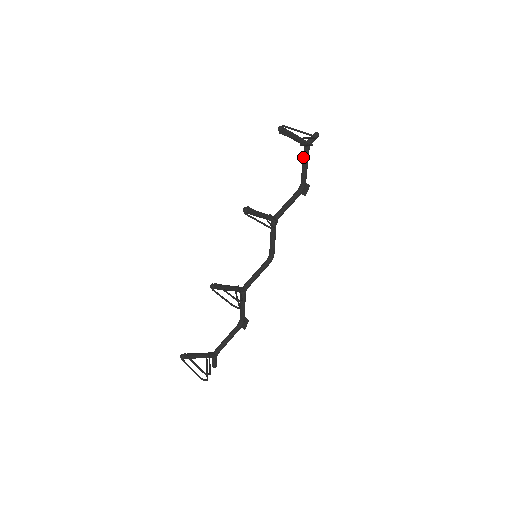
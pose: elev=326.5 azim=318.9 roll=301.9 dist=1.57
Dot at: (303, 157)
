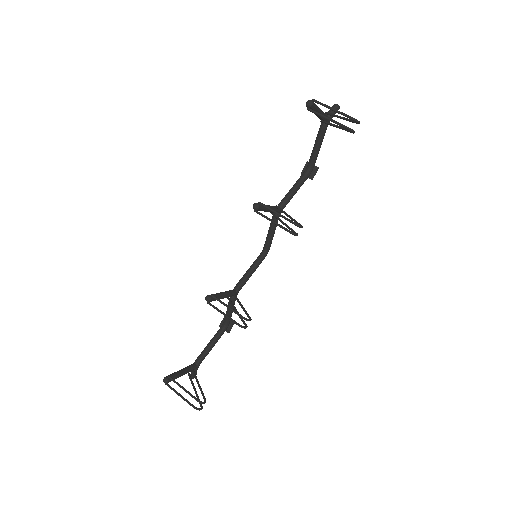
Dot at: (318, 135)
